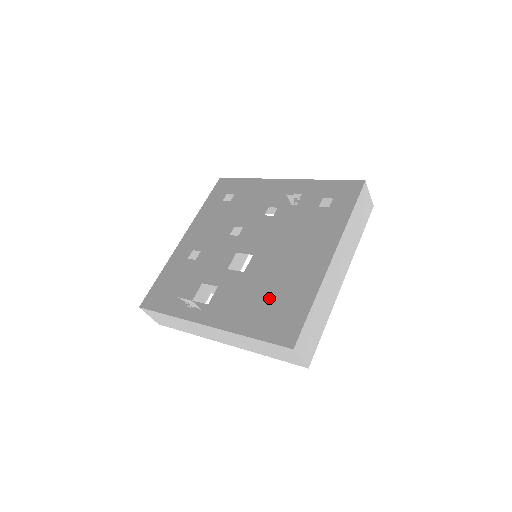
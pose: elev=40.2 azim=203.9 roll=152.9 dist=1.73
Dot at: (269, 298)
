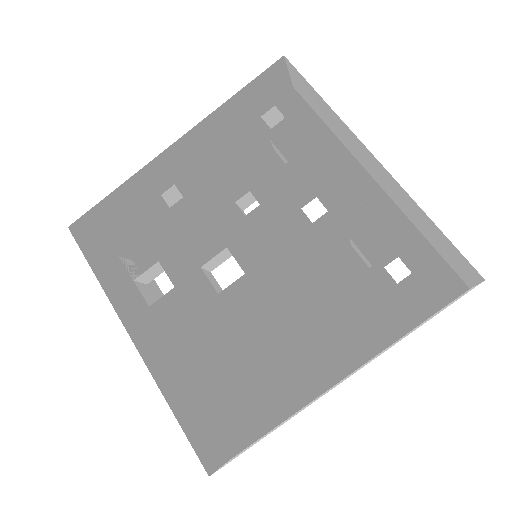
Dot at: (224, 371)
